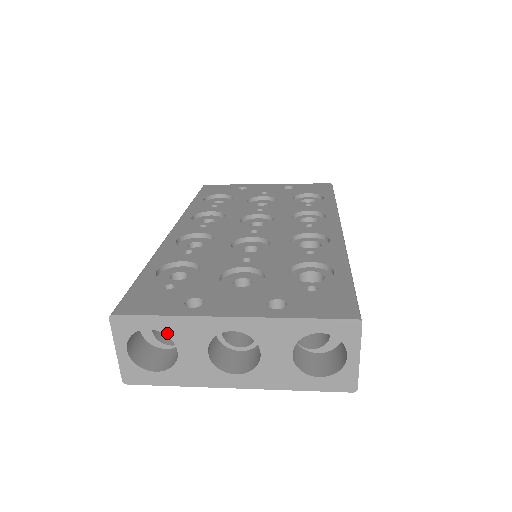
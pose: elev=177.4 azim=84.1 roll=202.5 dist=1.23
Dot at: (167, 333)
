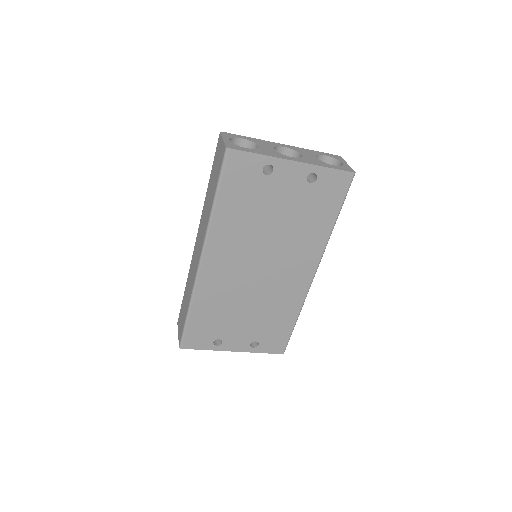
Dot at: (251, 141)
